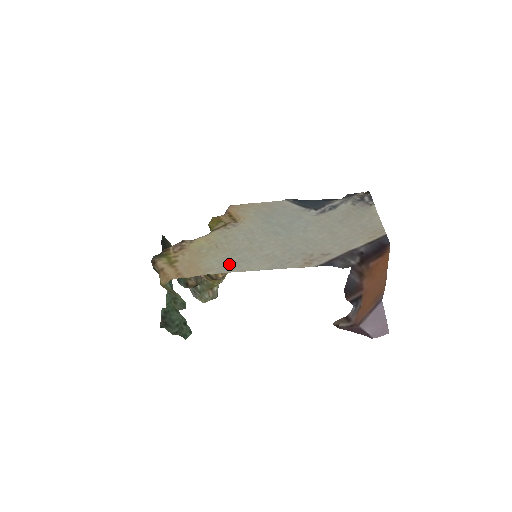
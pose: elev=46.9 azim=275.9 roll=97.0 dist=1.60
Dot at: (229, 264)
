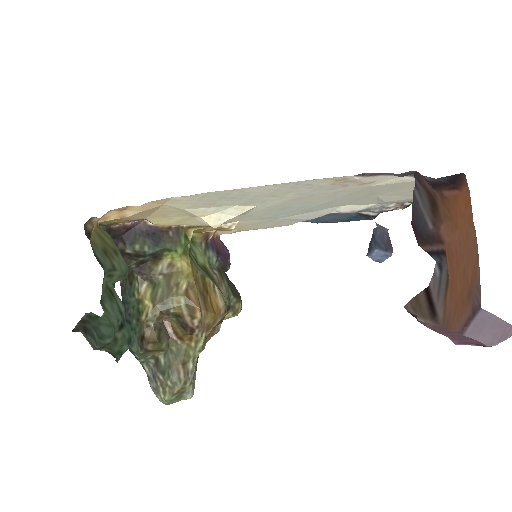
Dot at: (210, 198)
